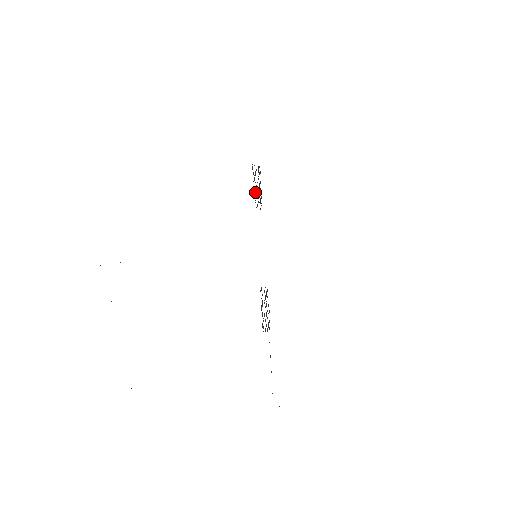
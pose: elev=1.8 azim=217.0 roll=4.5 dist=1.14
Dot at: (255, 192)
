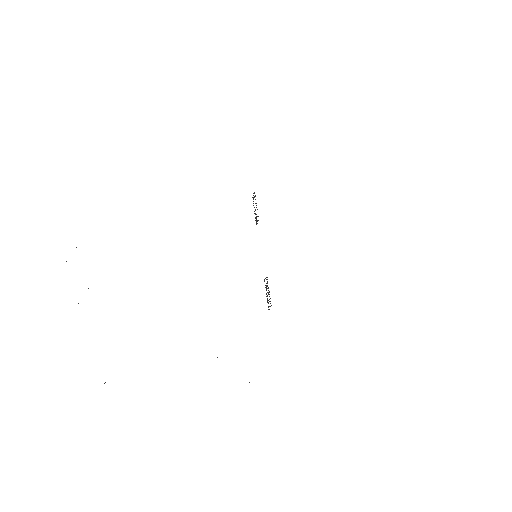
Dot at: occluded
